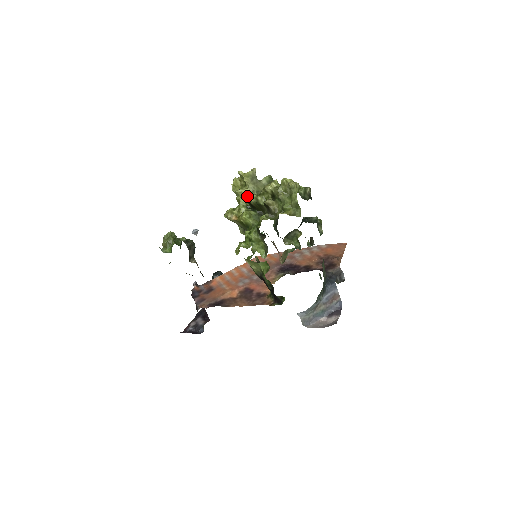
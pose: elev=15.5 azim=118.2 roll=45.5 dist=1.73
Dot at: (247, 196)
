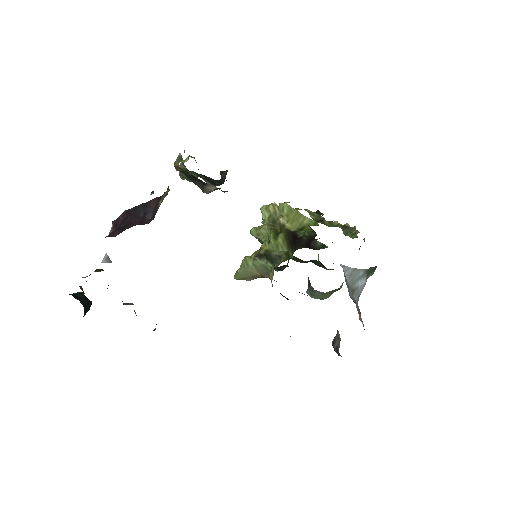
Dot at: occluded
